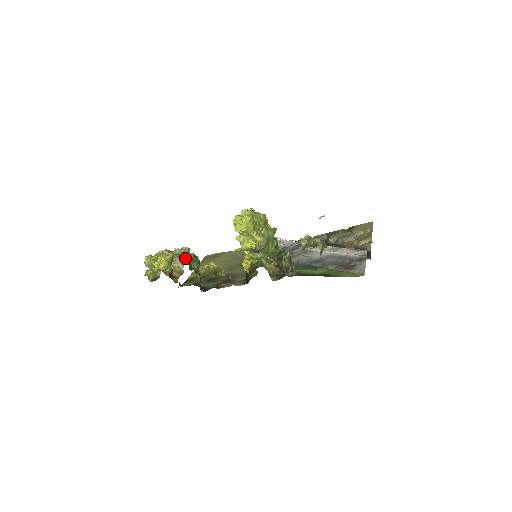
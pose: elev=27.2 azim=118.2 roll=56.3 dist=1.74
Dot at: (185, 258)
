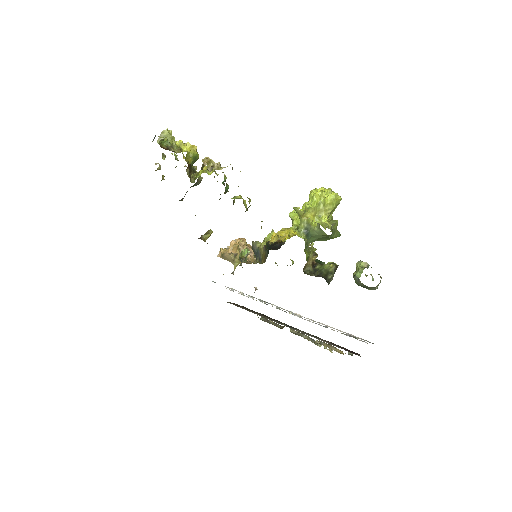
Dot at: occluded
